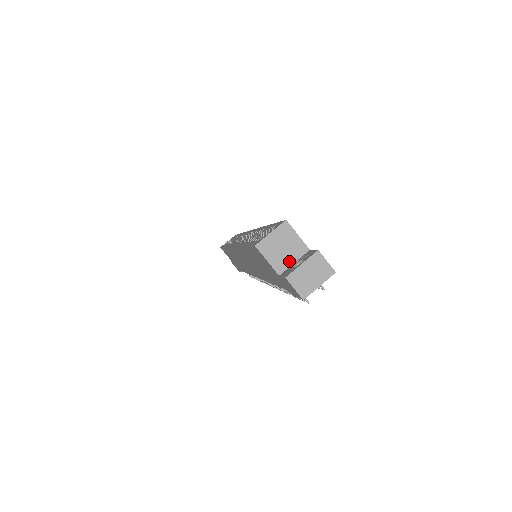
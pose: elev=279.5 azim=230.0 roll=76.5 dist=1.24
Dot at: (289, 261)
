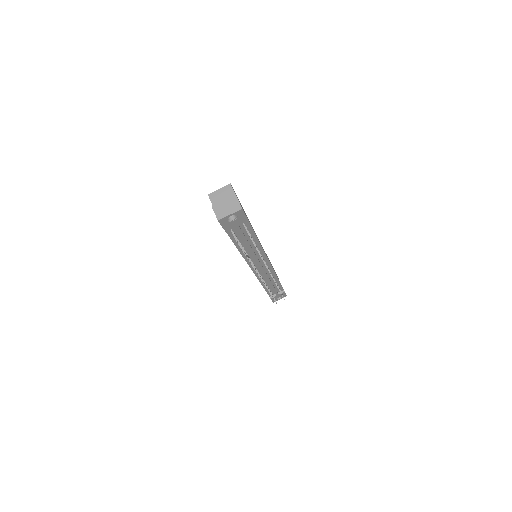
Dot at: occluded
